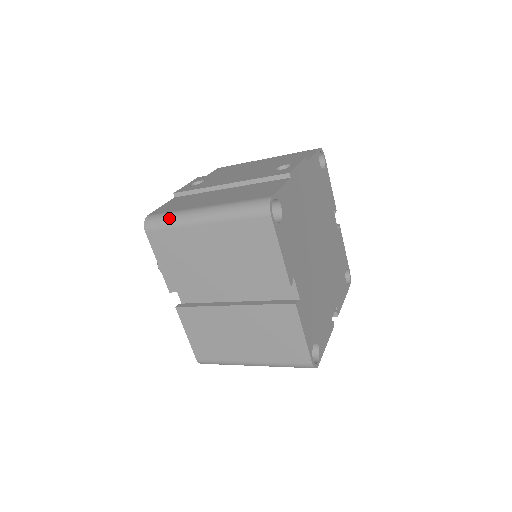
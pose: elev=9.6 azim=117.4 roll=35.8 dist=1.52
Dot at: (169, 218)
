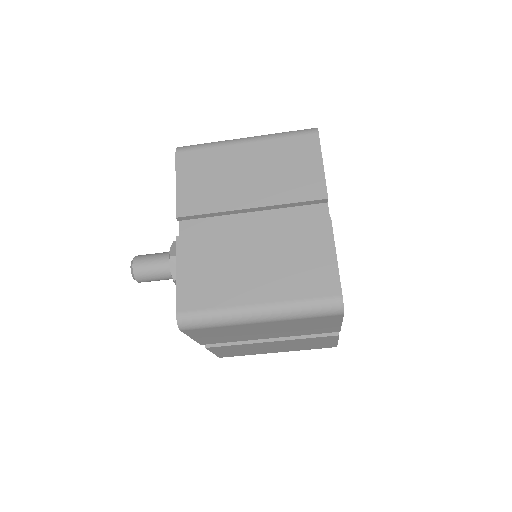
Dot at: (207, 143)
